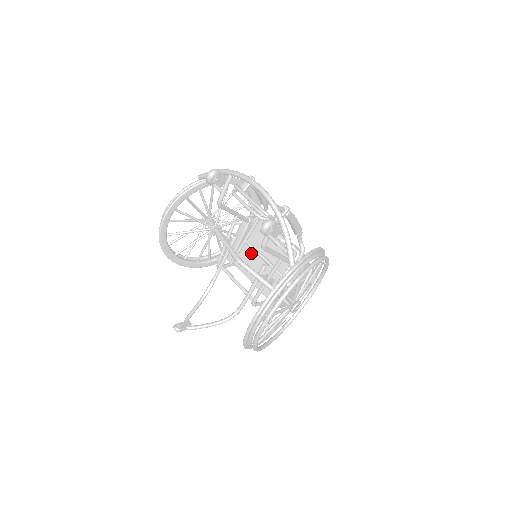
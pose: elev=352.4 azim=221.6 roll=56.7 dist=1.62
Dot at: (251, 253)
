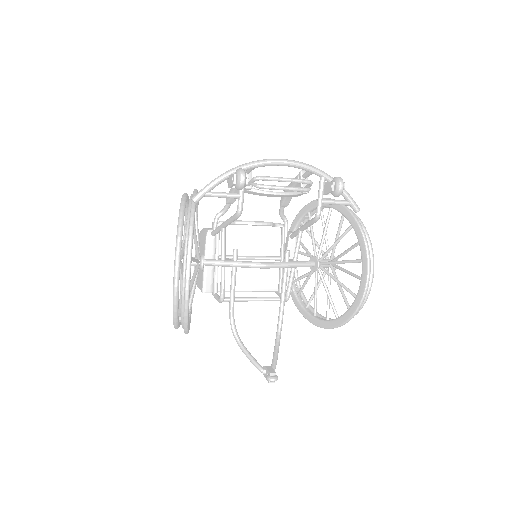
Dot at: occluded
